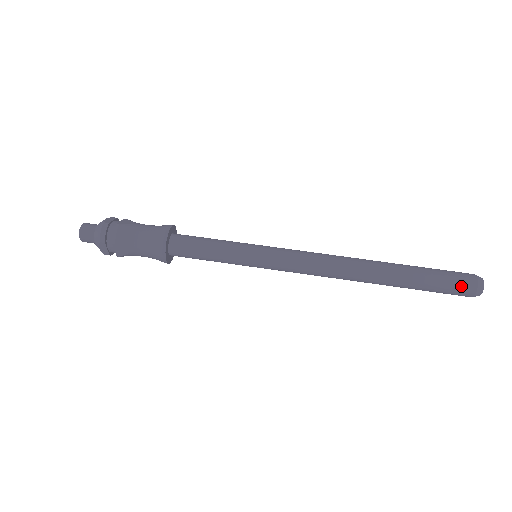
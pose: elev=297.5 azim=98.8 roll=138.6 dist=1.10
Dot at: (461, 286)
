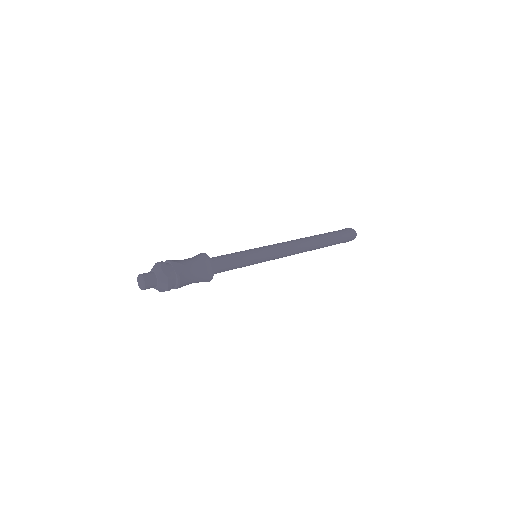
Dot at: (345, 229)
